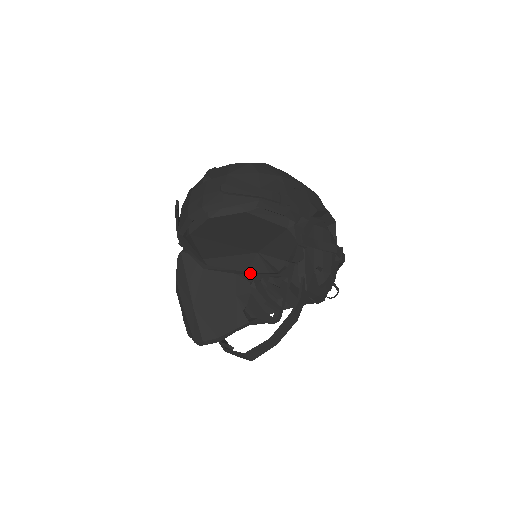
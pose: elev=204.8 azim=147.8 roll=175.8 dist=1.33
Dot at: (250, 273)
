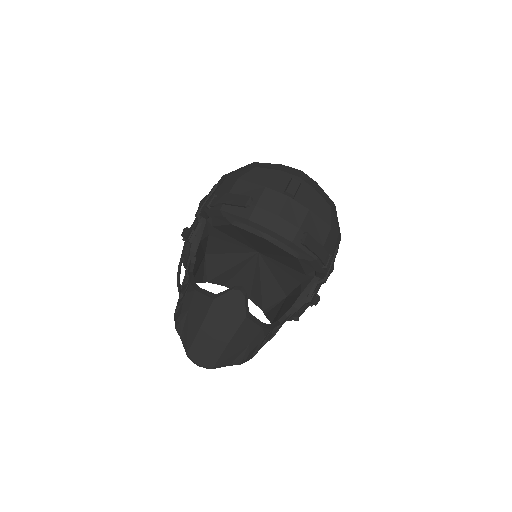
Dot at: (269, 326)
